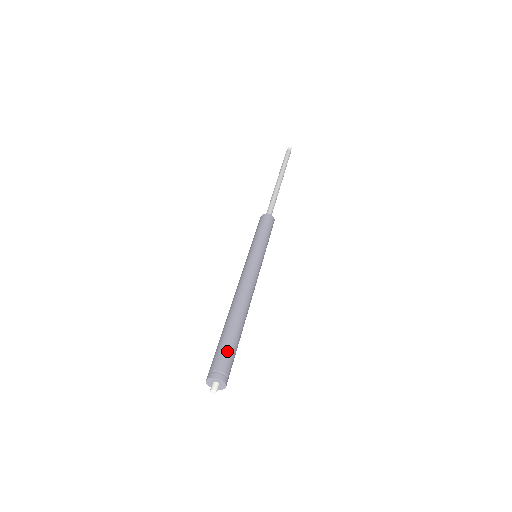
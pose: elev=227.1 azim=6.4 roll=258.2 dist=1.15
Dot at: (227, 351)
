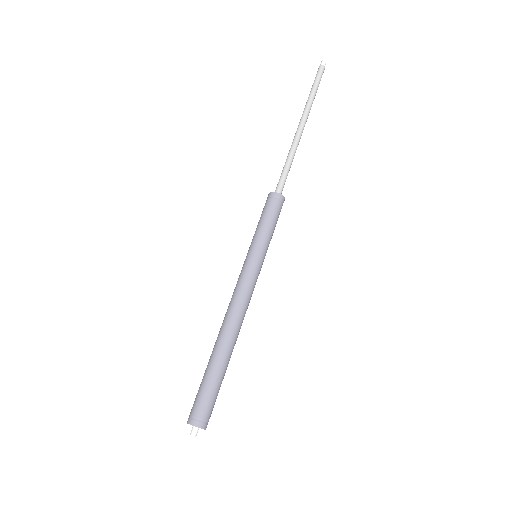
Dot at: (211, 395)
